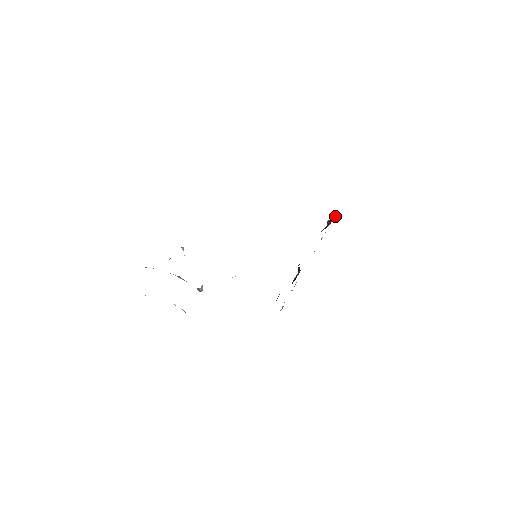
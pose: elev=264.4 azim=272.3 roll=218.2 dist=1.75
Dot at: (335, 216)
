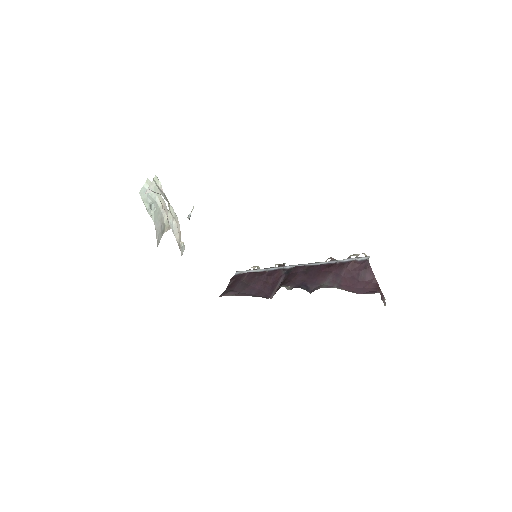
Dot at: (372, 273)
